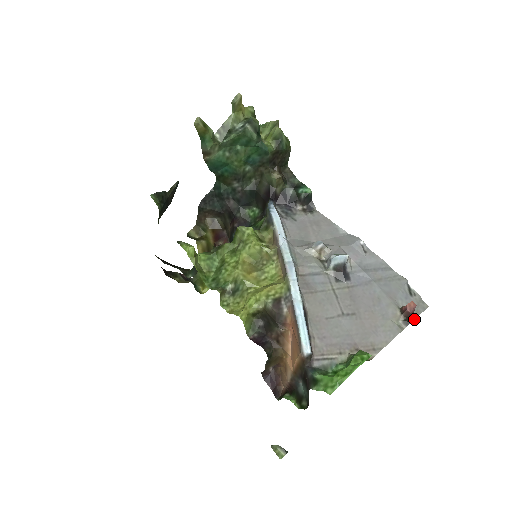
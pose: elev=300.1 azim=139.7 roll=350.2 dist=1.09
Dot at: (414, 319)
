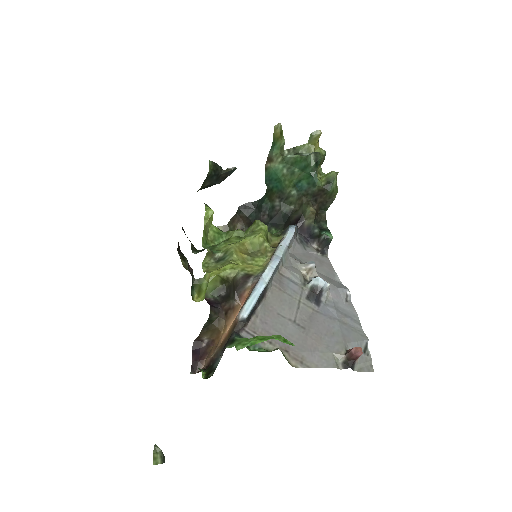
Dot at: (354, 370)
